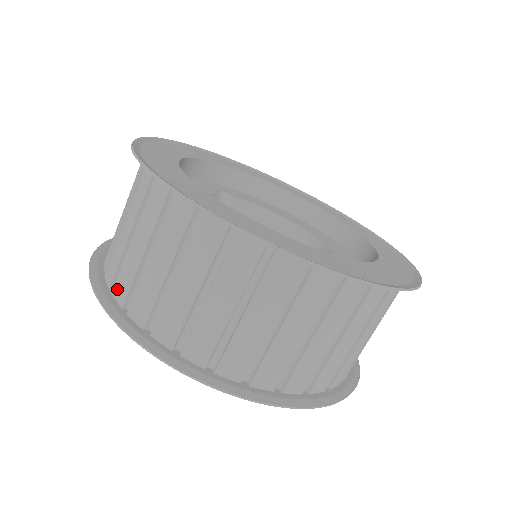
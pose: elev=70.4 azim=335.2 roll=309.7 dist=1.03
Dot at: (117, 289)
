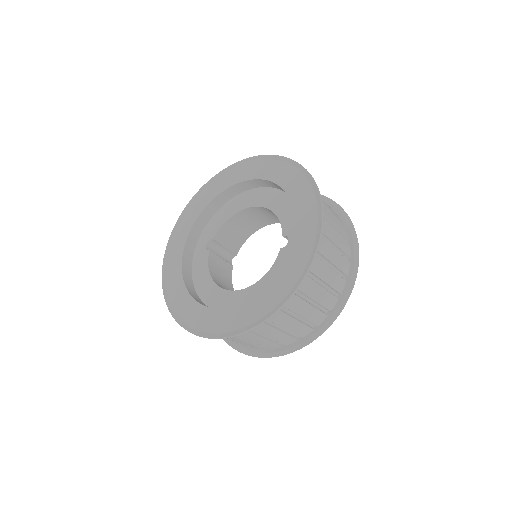
Dot at: occluded
